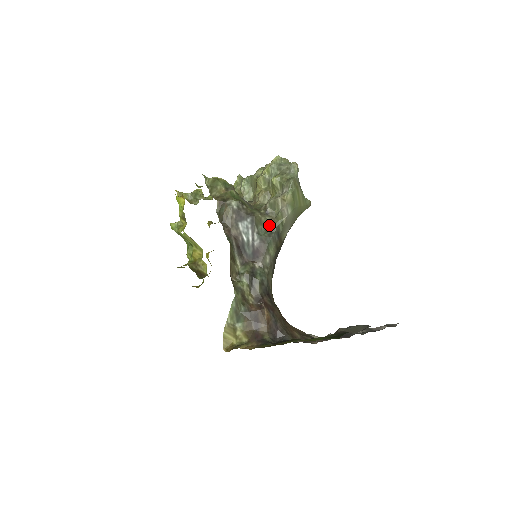
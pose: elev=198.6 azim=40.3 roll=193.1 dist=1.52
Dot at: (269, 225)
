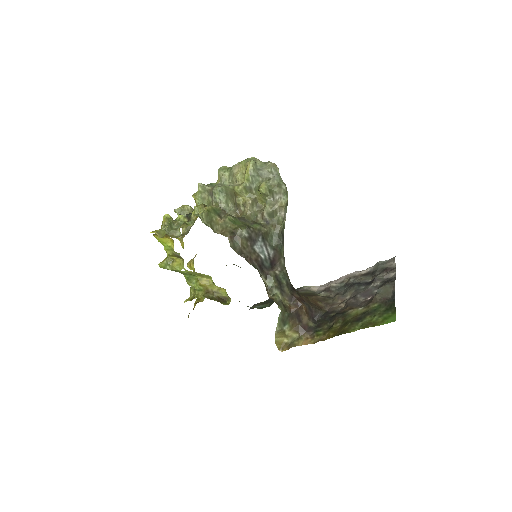
Dot at: (274, 233)
